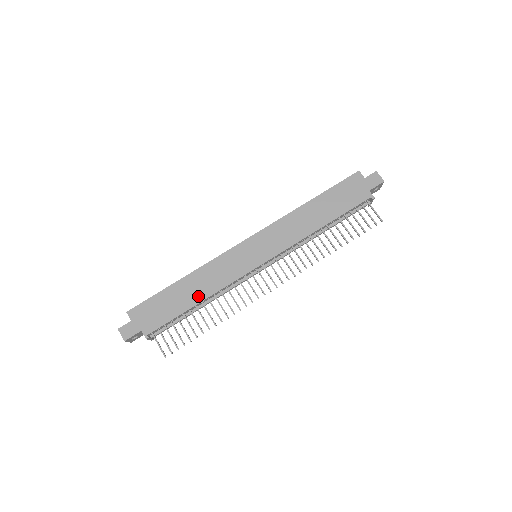
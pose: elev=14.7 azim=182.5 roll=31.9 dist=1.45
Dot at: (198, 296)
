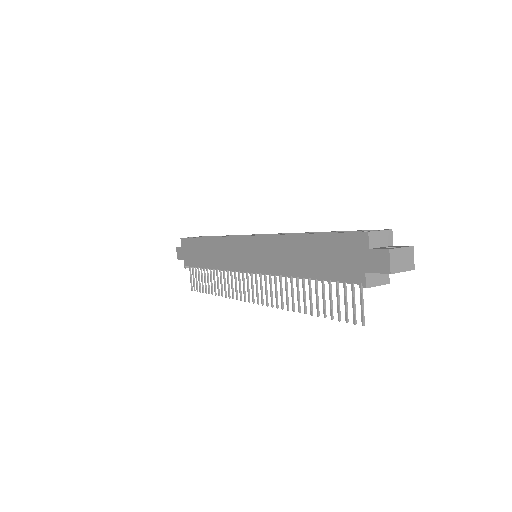
Dot at: (210, 262)
